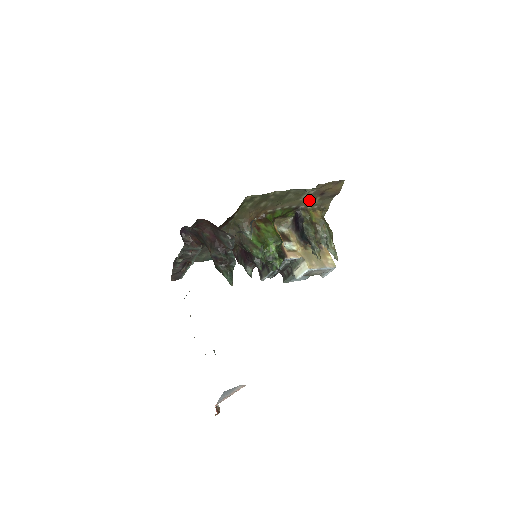
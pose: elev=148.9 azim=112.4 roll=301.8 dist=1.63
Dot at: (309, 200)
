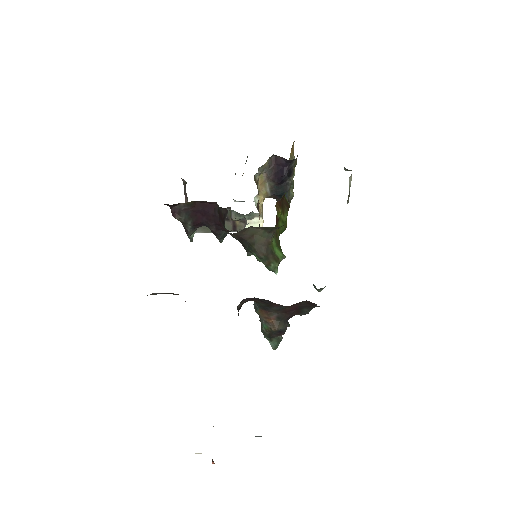
Dot at: occluded
